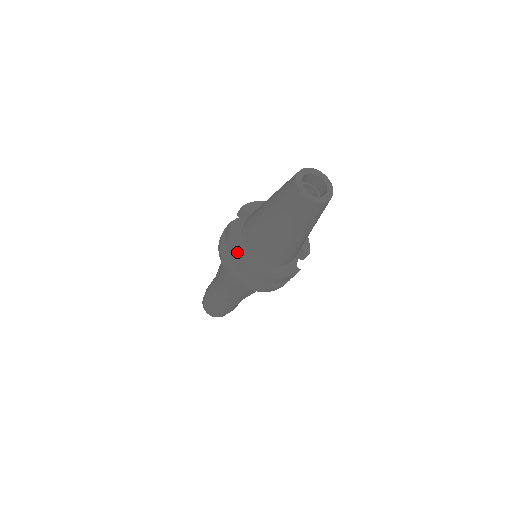
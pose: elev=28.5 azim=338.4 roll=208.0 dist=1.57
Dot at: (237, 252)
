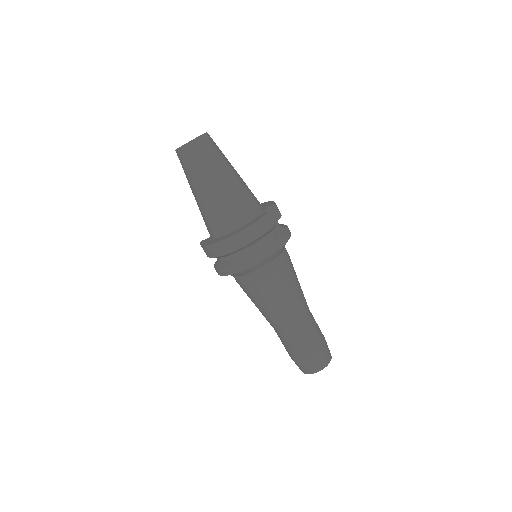
Dot at: (208, 245)
